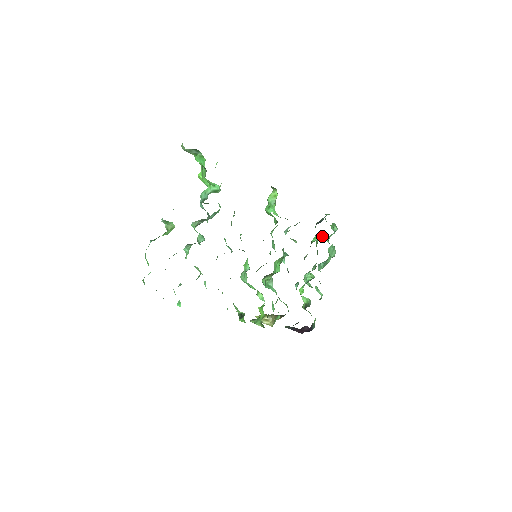
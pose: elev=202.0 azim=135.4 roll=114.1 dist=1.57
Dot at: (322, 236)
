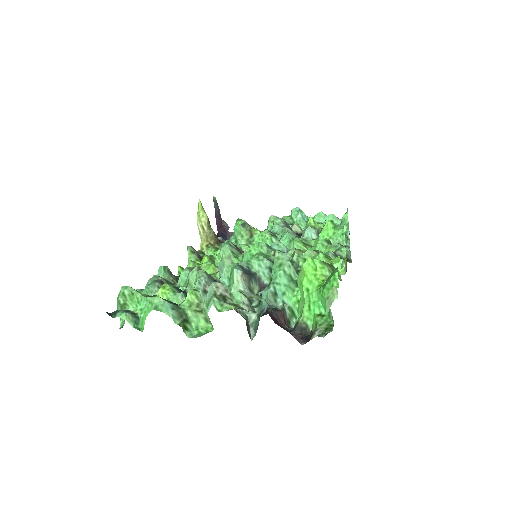
Dot at: occluded
